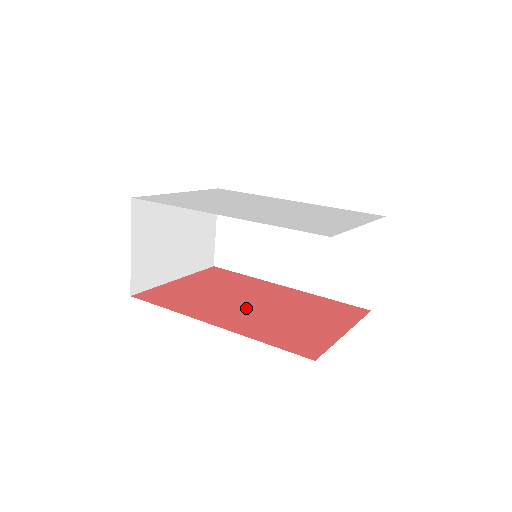
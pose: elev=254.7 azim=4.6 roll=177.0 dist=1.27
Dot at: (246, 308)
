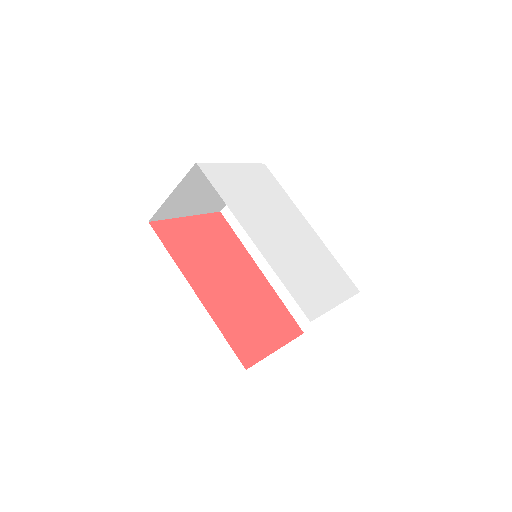
Dot at: (225, 285)
